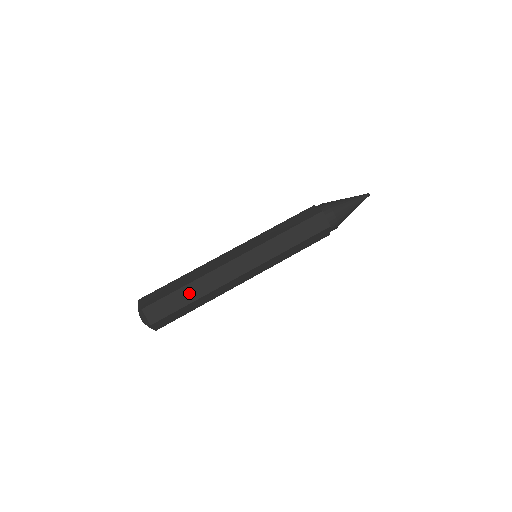
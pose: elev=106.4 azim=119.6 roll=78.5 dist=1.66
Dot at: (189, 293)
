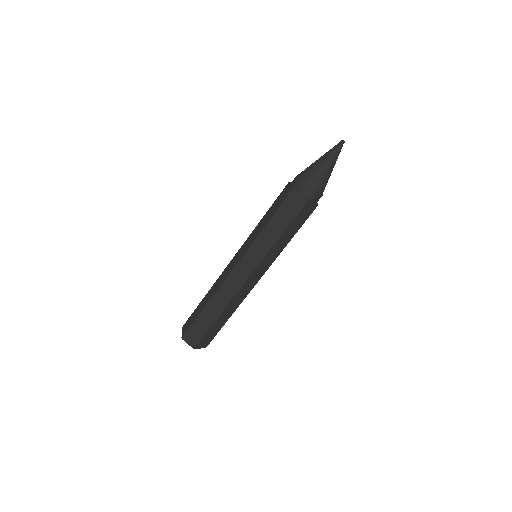
Dot at: (210, 314)
